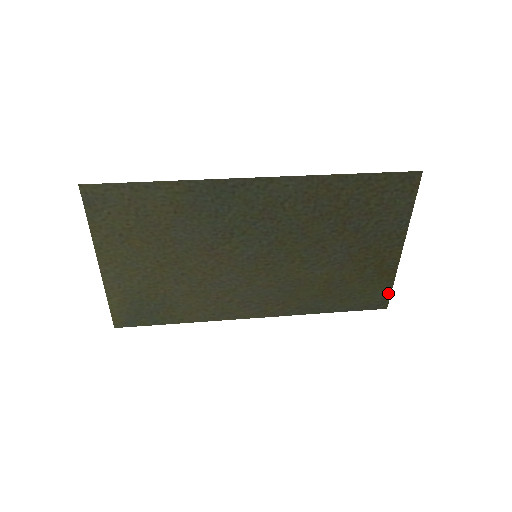
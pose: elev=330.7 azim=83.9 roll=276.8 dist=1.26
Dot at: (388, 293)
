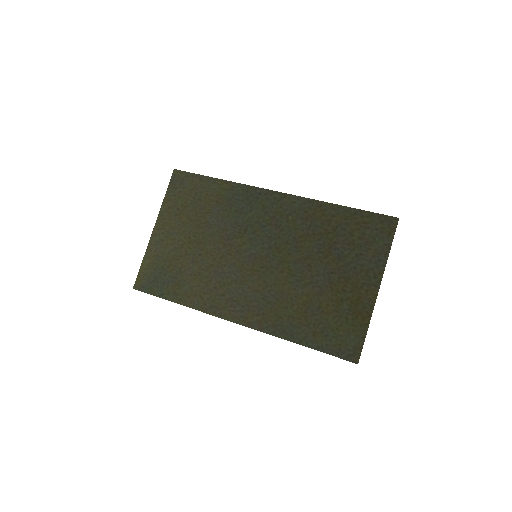
Dot at: (361, 342)
